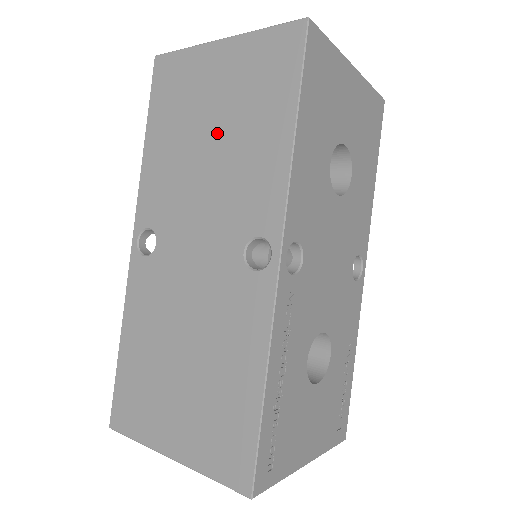
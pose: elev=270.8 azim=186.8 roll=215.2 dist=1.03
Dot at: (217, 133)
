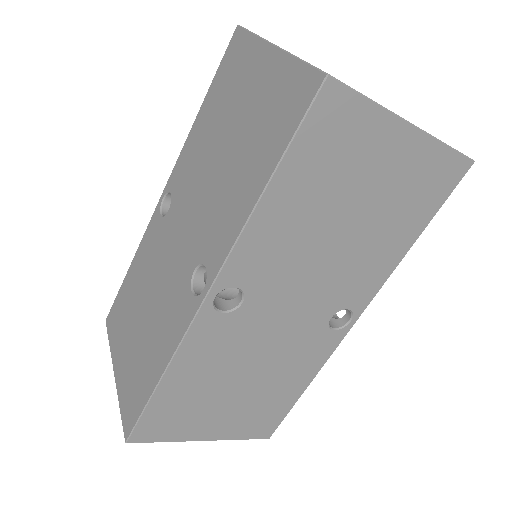
Dot at: (357, 221)
